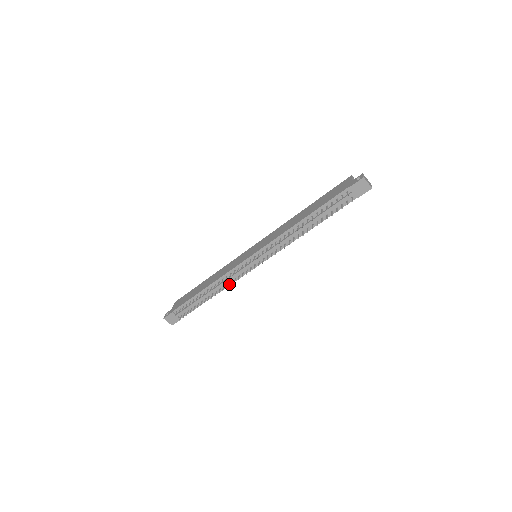
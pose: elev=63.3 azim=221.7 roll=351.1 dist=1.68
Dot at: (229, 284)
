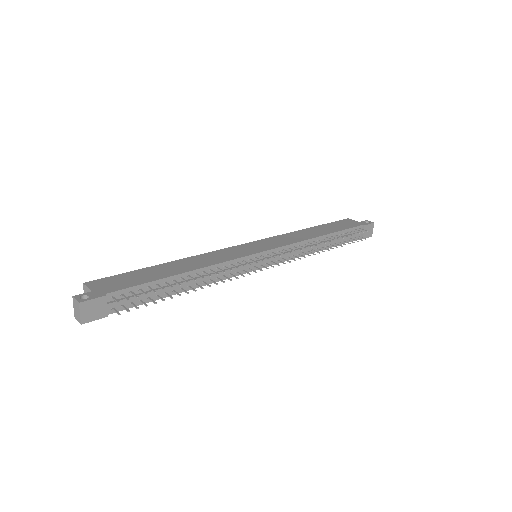
Dot at: (217, 280)
